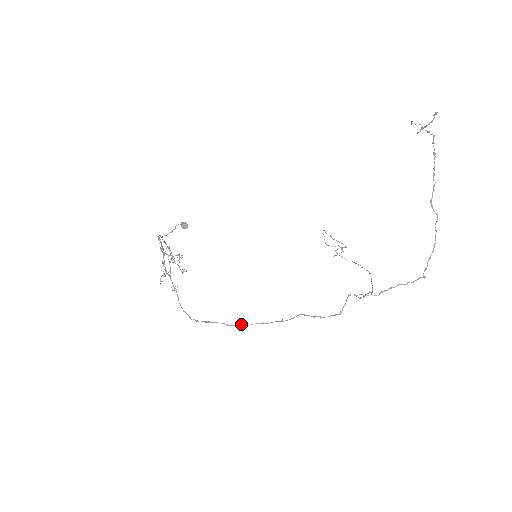
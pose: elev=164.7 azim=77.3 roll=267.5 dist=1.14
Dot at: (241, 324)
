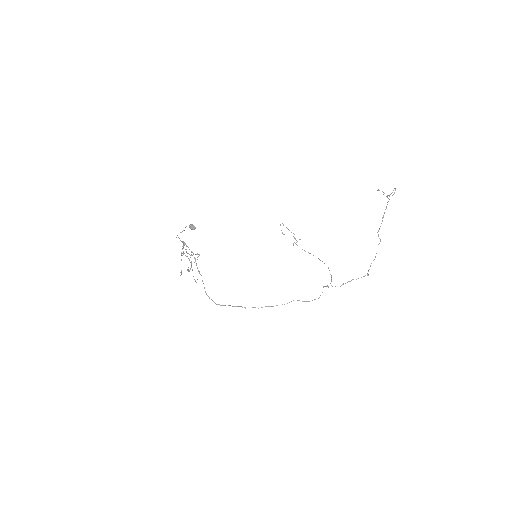
Dot at: (255, 307)
